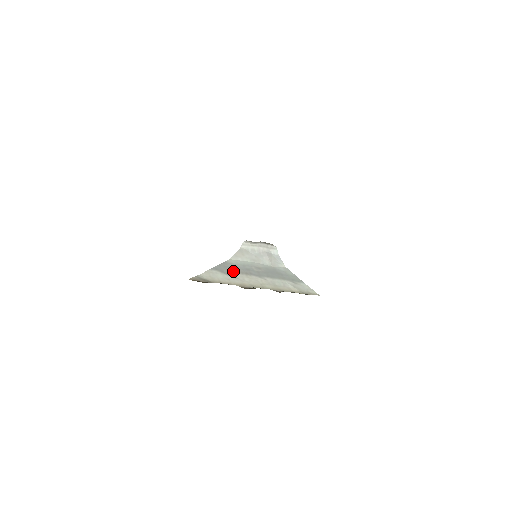
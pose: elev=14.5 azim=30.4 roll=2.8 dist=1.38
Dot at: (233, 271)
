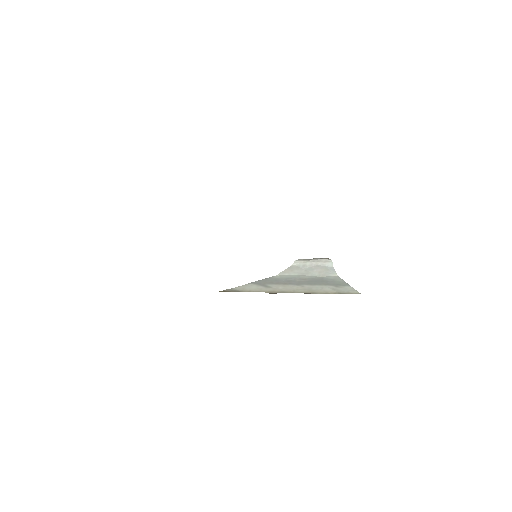
Dot at: (271, 283)
